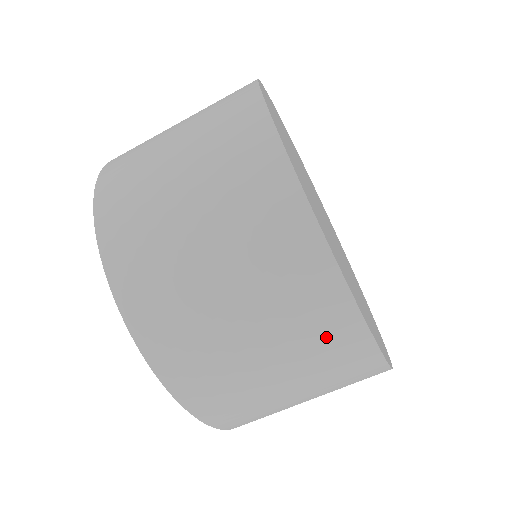
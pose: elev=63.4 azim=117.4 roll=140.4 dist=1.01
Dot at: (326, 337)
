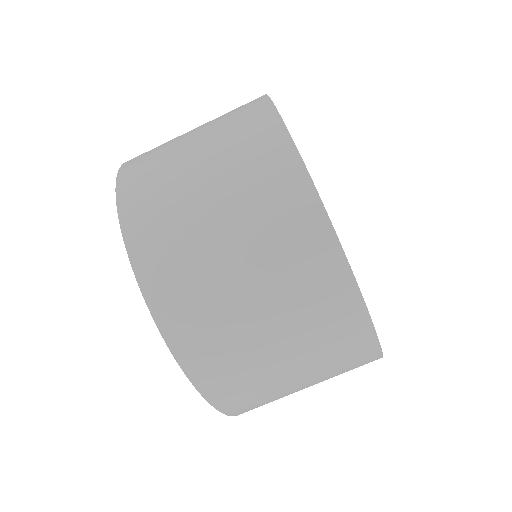
Dot at: (273, 189)
